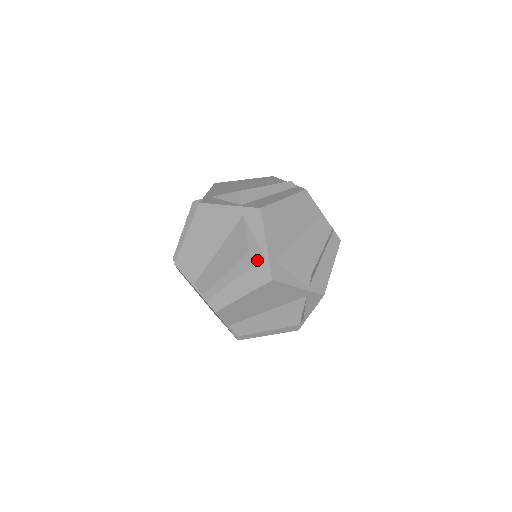
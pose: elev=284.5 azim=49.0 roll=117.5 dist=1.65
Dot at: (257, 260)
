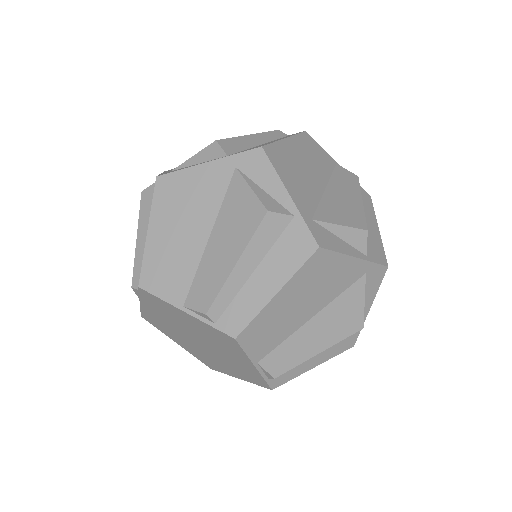
Dot at: (283, 225)
